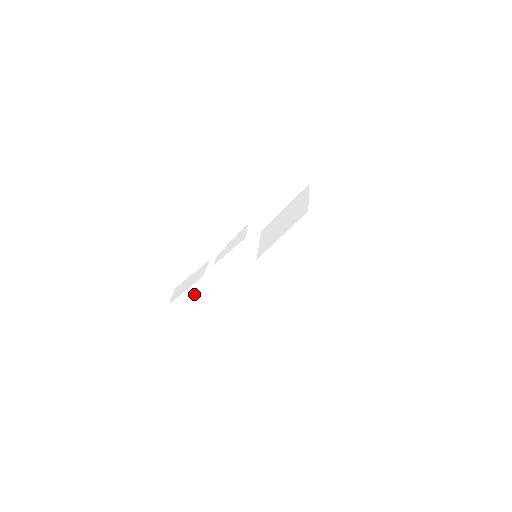
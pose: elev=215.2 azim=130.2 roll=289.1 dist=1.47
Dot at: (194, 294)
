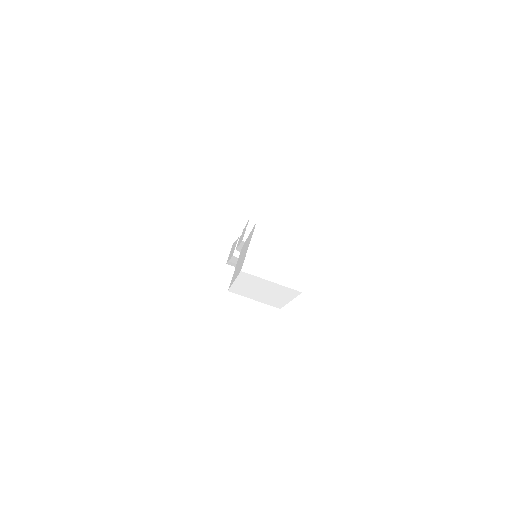
Dot at: occluded
